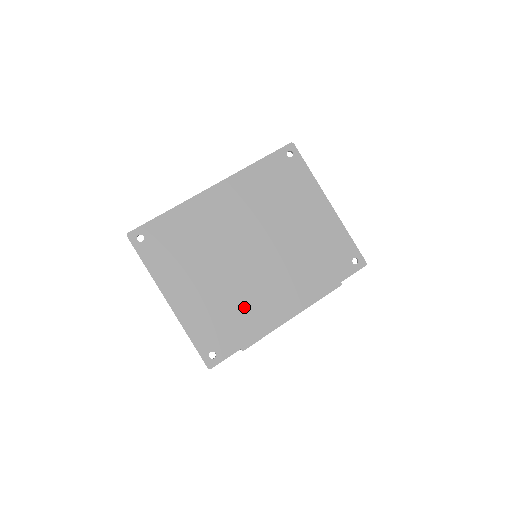
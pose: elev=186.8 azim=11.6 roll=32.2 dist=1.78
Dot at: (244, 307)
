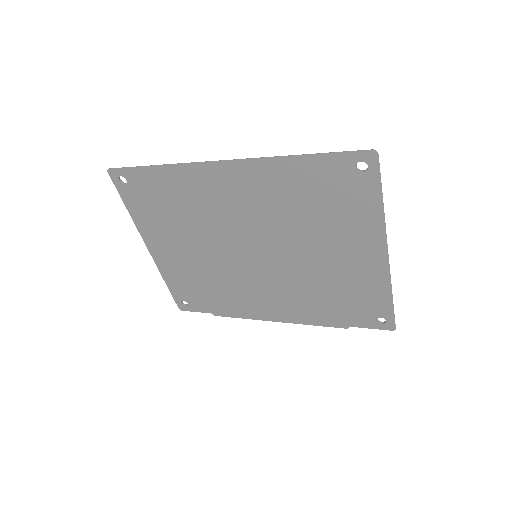
Dot at: (226, 289)
